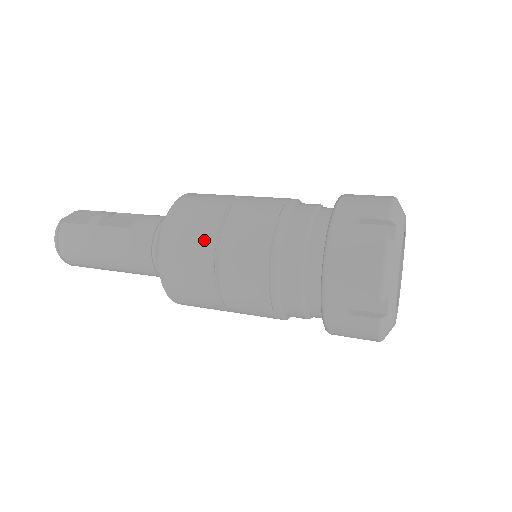
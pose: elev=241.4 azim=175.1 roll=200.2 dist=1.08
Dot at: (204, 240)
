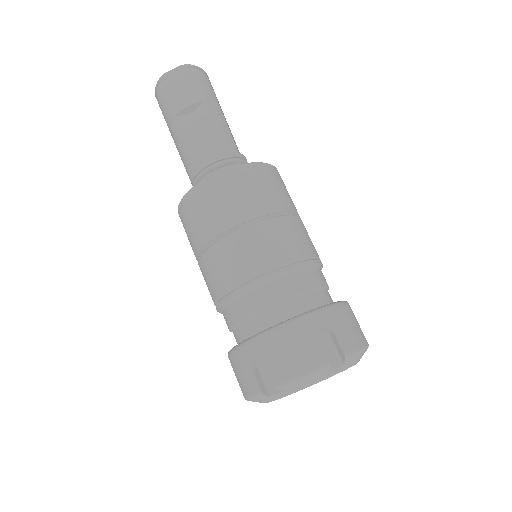
Dot at: (196, 241)
